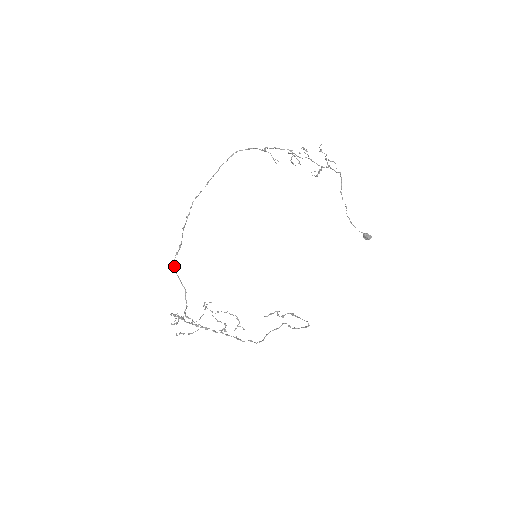
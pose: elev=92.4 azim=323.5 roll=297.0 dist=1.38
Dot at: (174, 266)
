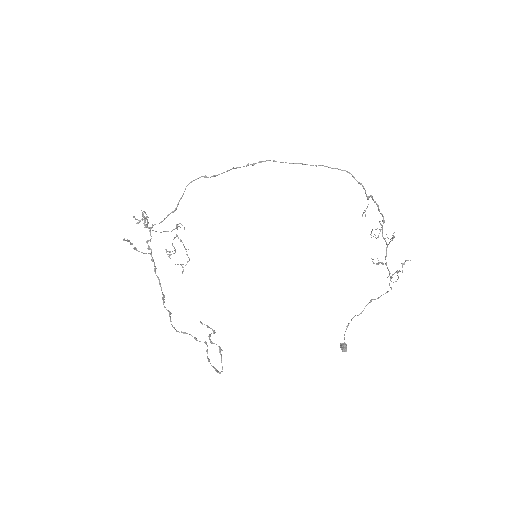
Dot at: (191, 182)
